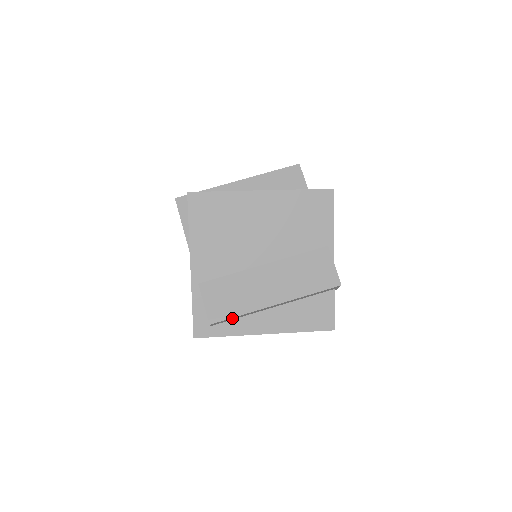
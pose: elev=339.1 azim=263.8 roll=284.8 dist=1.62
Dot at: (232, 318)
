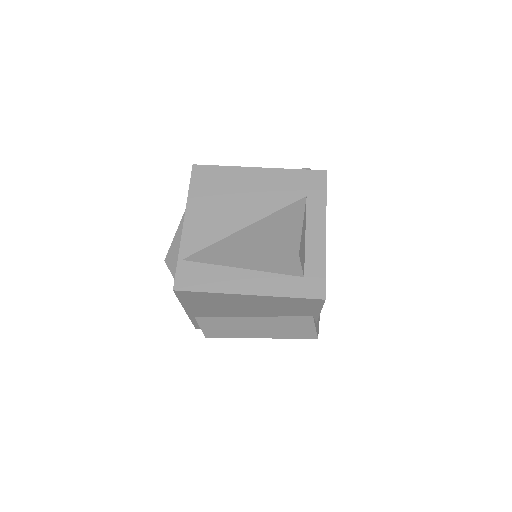
Dot at: occluded
